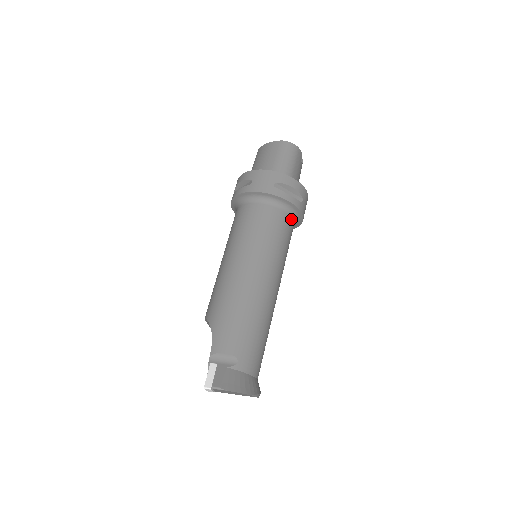
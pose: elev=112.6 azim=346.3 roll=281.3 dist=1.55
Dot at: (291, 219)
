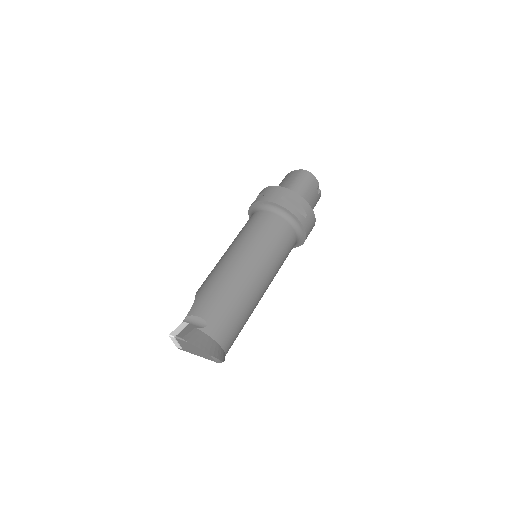
Dot at: (293, 230)
